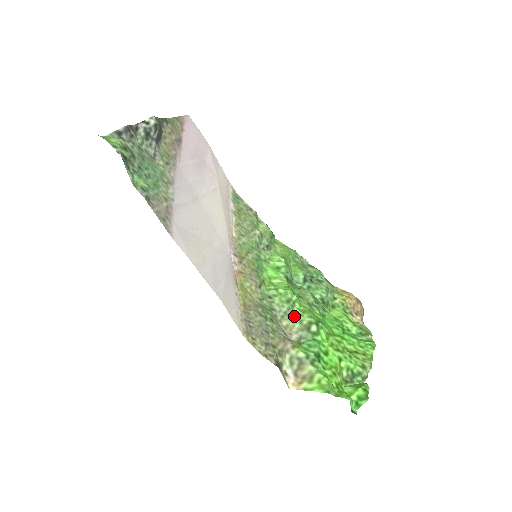
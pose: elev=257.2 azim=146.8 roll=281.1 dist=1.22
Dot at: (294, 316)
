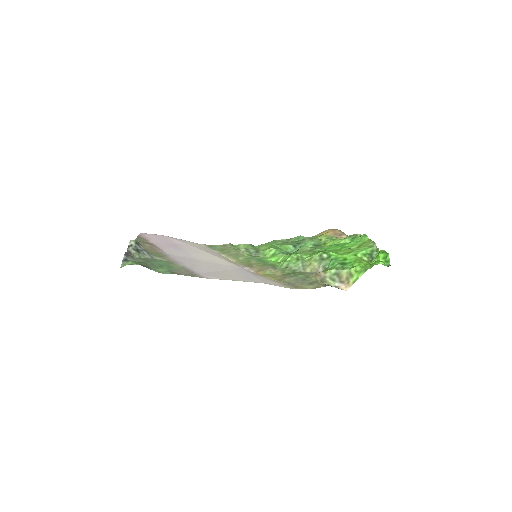
Dot at: (309, 262)
